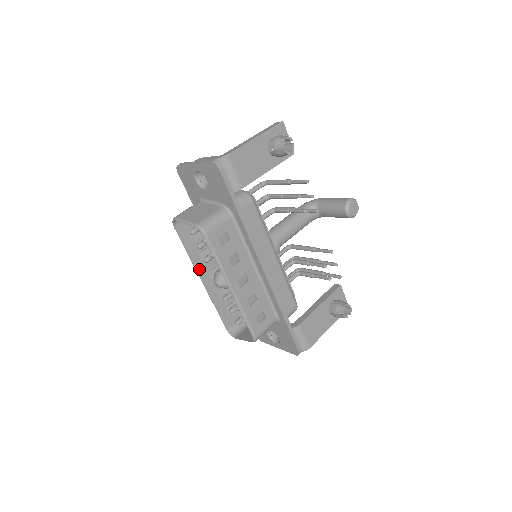
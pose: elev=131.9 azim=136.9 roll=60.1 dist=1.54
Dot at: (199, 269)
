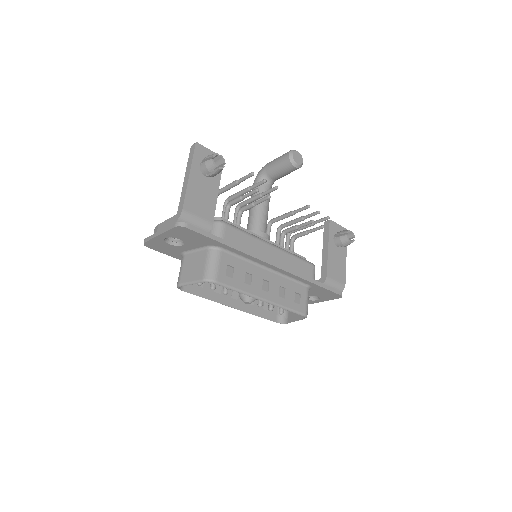
Dot at: (223, 301)
